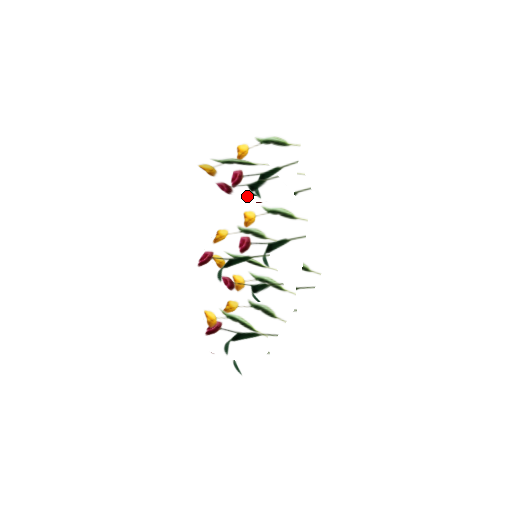
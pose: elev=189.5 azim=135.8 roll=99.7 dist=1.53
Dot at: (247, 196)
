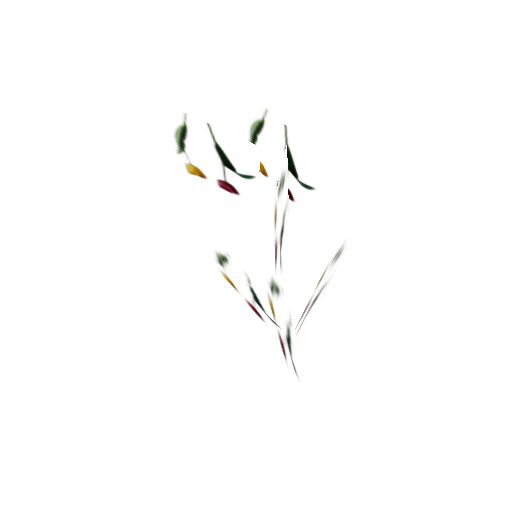
Dot at: (245, 184)
